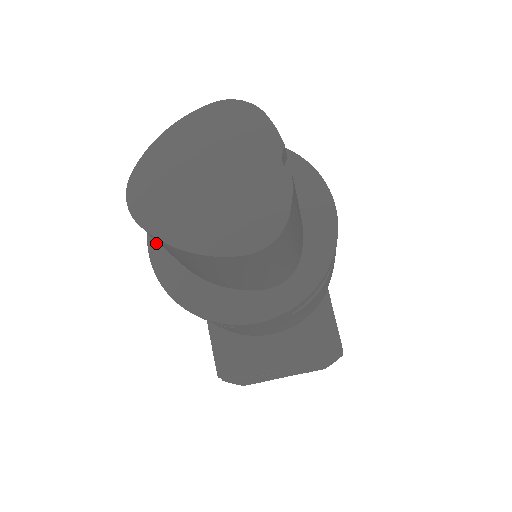
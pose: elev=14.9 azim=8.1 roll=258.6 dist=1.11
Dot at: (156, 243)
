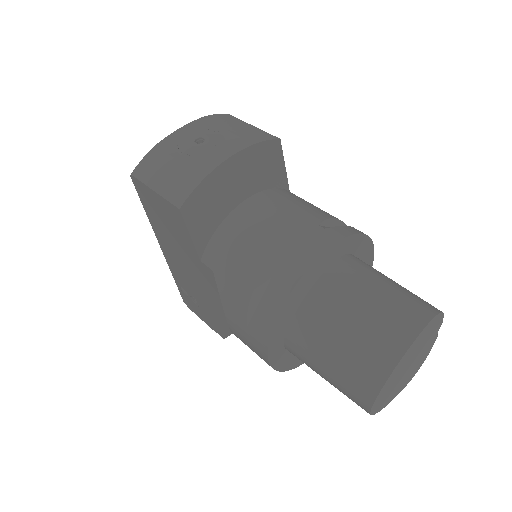
Dot at: (274, 352)
